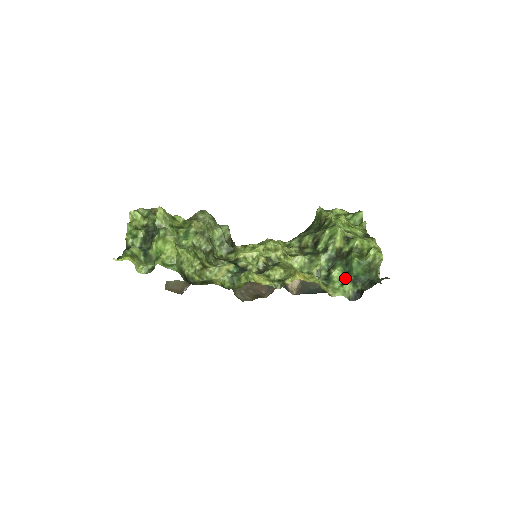
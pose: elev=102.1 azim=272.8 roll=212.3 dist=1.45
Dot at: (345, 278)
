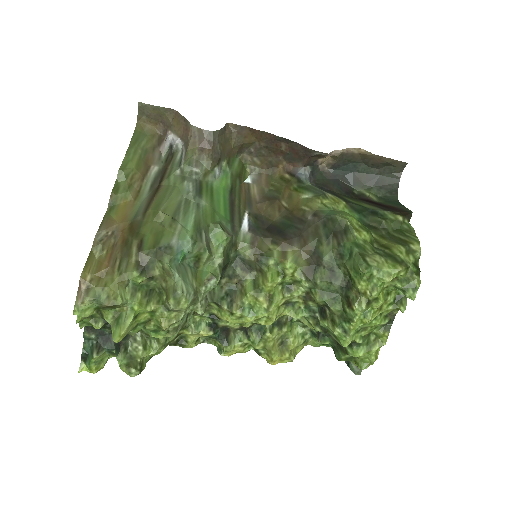
Dot at: (329, 344)
